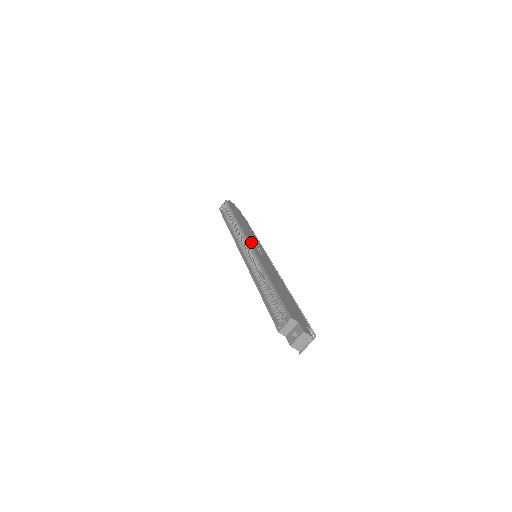
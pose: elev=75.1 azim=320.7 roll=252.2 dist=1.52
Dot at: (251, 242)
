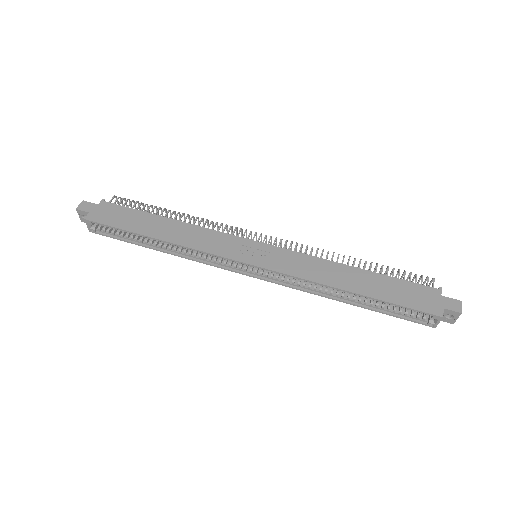
Dot at: (243, 259)
